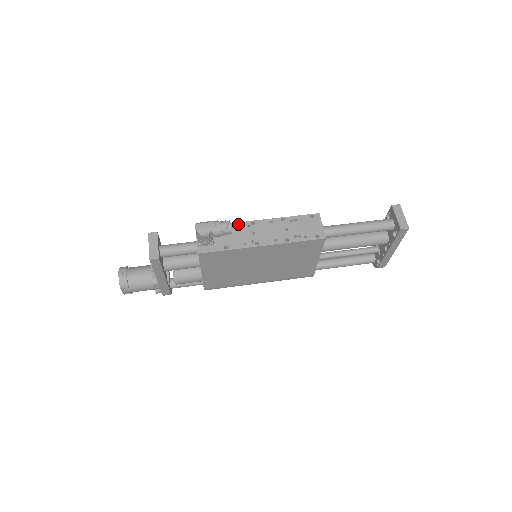
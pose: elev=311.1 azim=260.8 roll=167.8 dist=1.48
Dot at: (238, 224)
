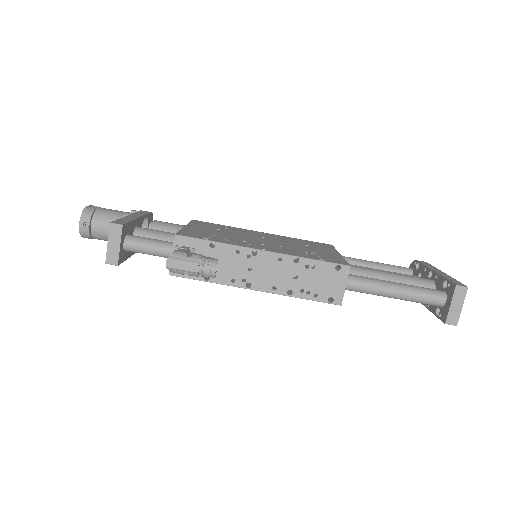
Dot at: (234, 248)
